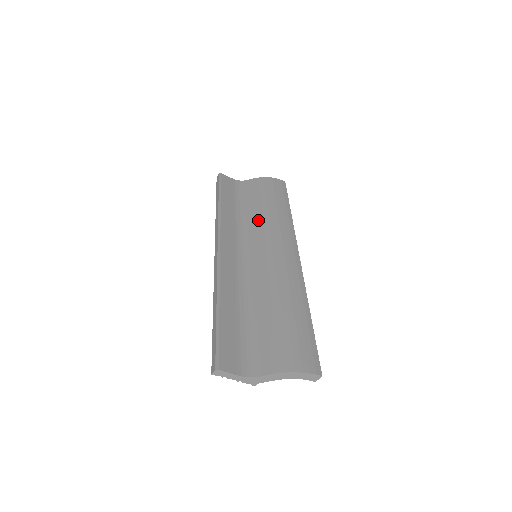
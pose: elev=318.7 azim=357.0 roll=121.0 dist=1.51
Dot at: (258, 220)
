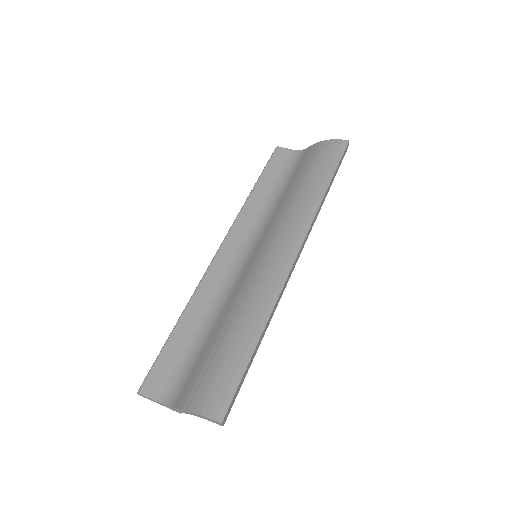
Dot at: (281, 207)
